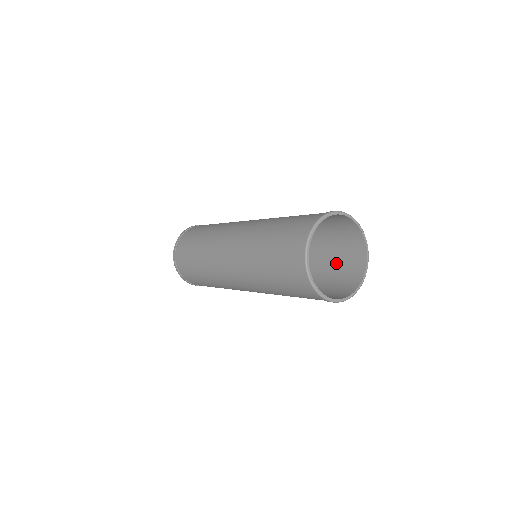
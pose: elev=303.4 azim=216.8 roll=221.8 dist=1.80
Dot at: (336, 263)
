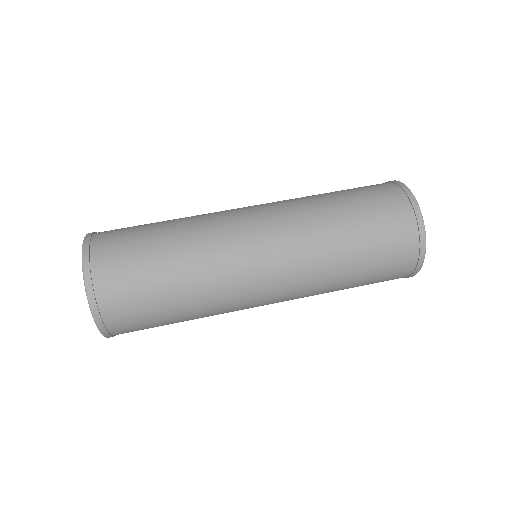
Dot at: occluded
